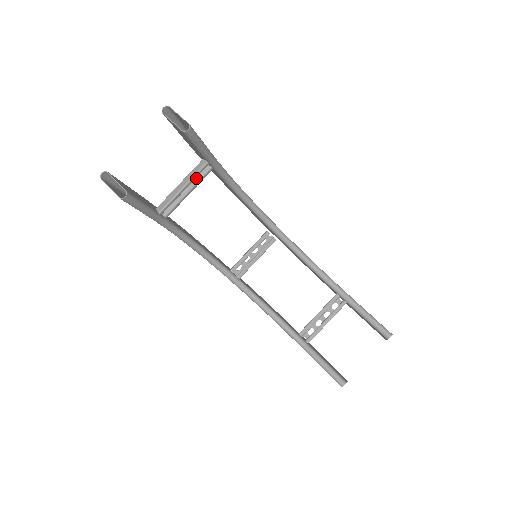
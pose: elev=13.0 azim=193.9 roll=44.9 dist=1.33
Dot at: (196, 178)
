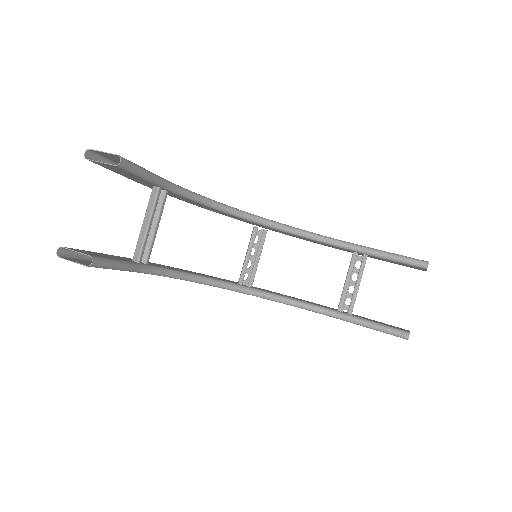
Dot at: (156, 209)
